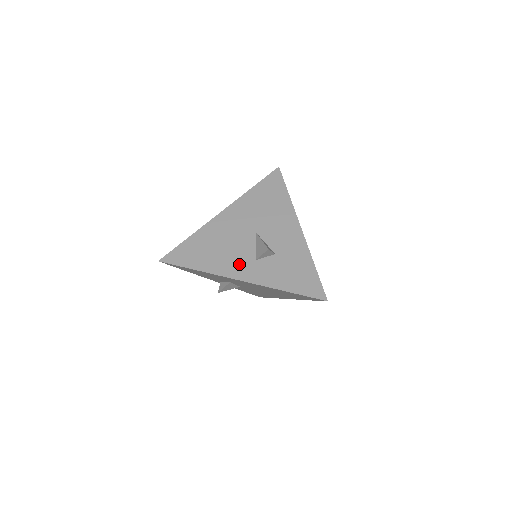
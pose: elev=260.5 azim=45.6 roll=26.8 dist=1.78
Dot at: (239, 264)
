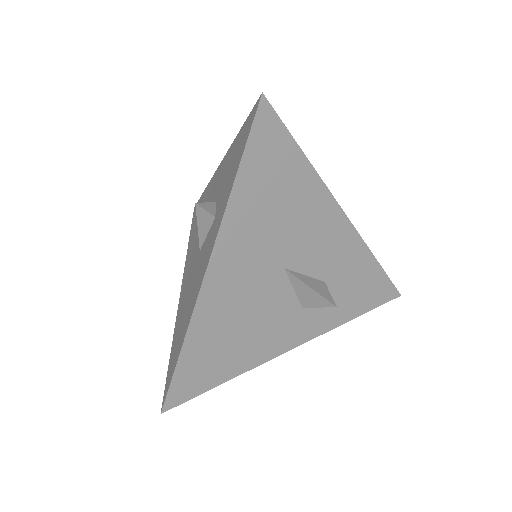
Dot at: (283, 330)
